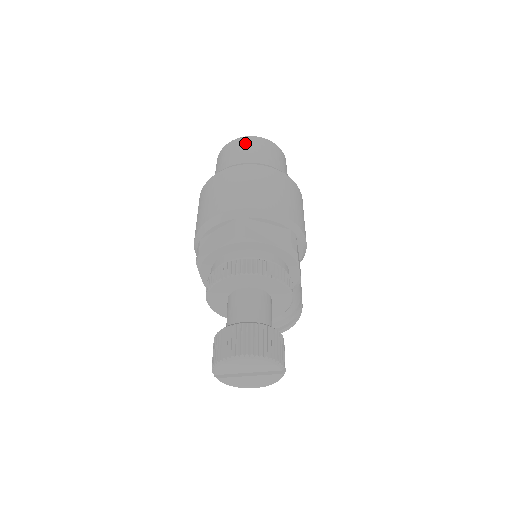
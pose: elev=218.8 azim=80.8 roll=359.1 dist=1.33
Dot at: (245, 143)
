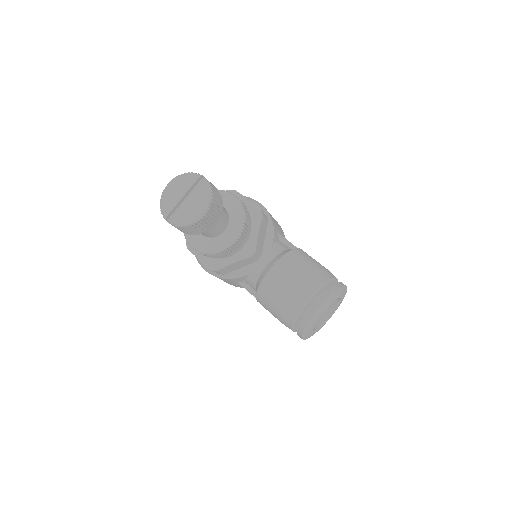
Dot at: occluded
